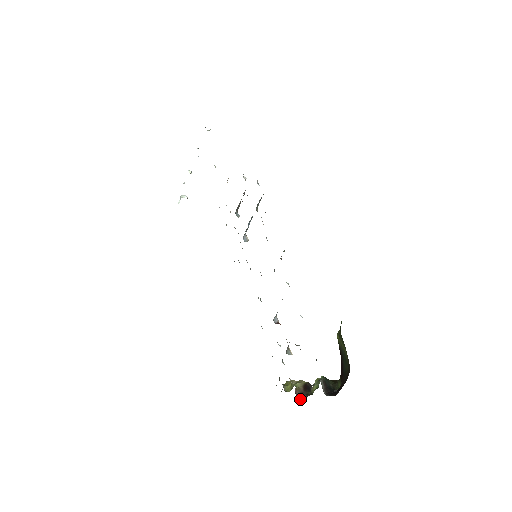
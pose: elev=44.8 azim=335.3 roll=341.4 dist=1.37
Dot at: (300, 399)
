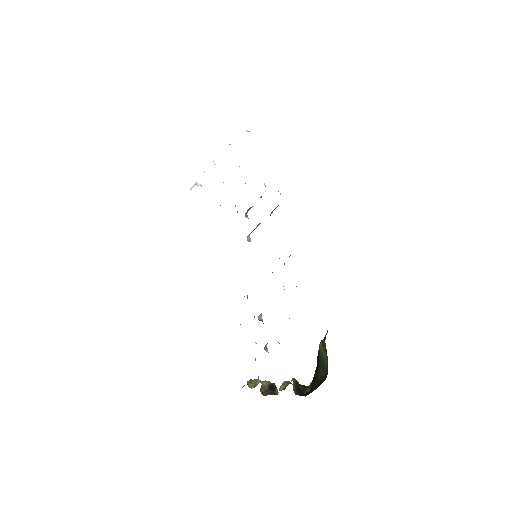
Dot at: occluded
